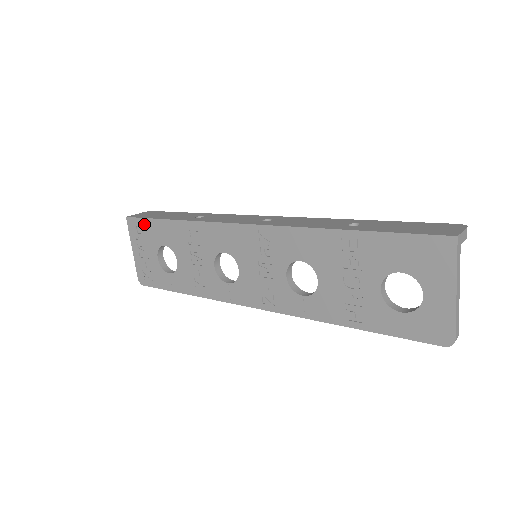
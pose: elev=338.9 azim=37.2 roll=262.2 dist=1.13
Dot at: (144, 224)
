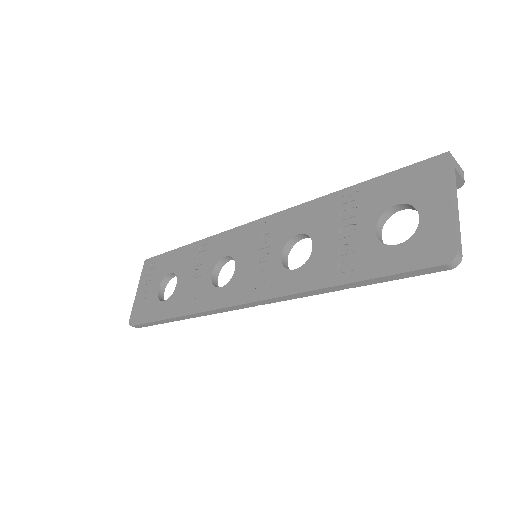
Dot at: (159, 260)
